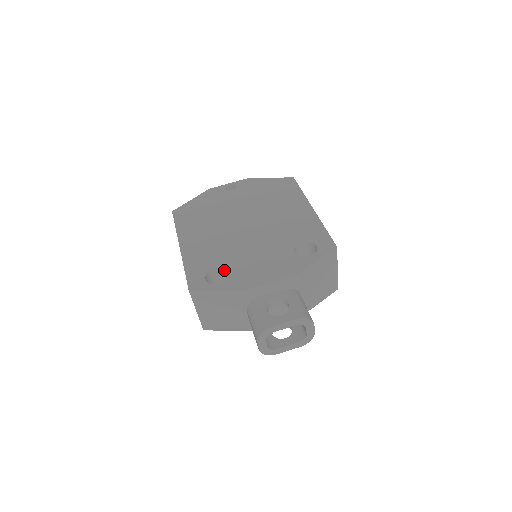
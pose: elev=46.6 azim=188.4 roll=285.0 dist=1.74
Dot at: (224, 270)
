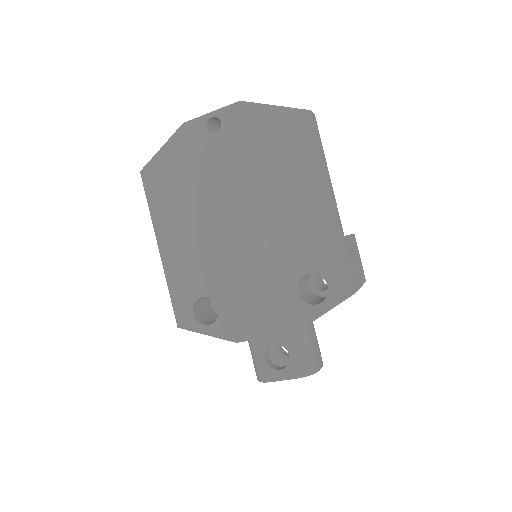
Dot at: (214, 299)
